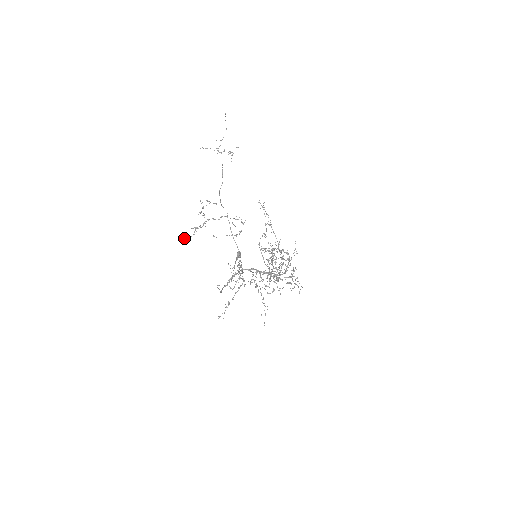
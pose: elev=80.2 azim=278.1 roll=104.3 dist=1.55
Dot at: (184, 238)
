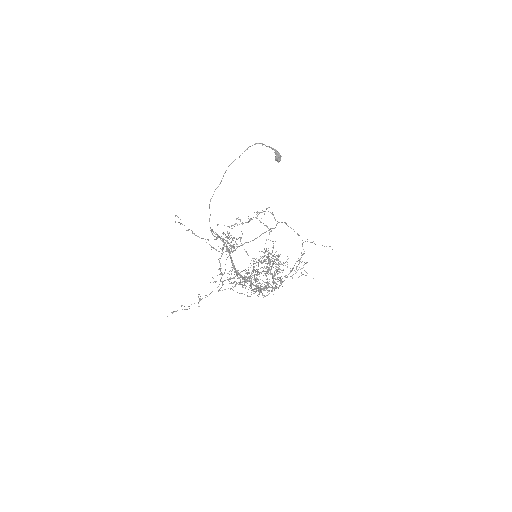
Dot at: occluded
